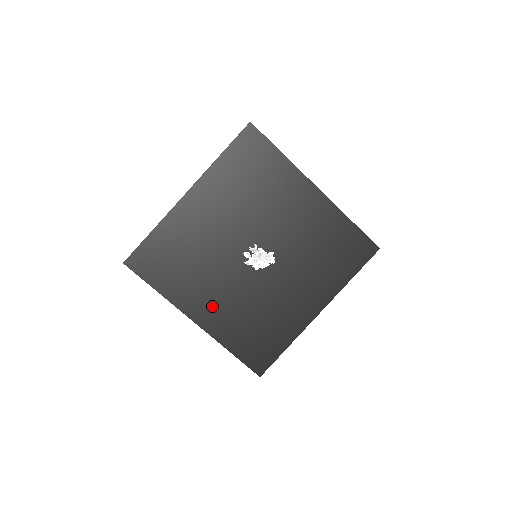
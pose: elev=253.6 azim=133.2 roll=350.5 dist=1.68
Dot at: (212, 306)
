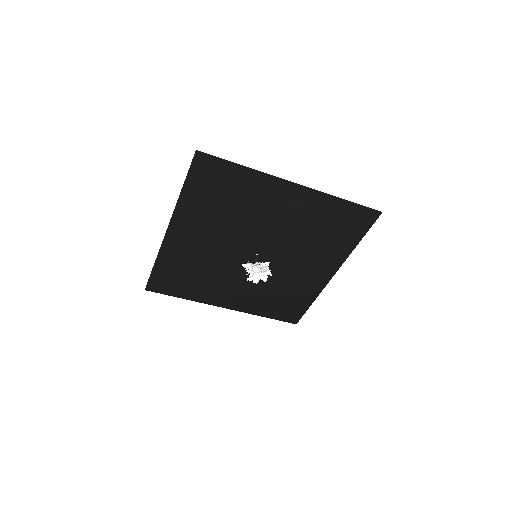
Dot at: (234, 295)
